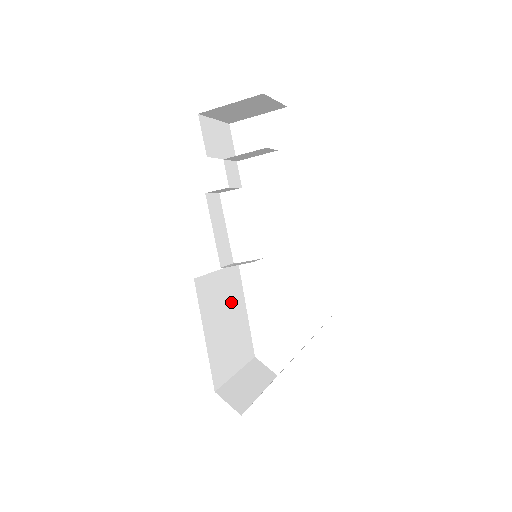
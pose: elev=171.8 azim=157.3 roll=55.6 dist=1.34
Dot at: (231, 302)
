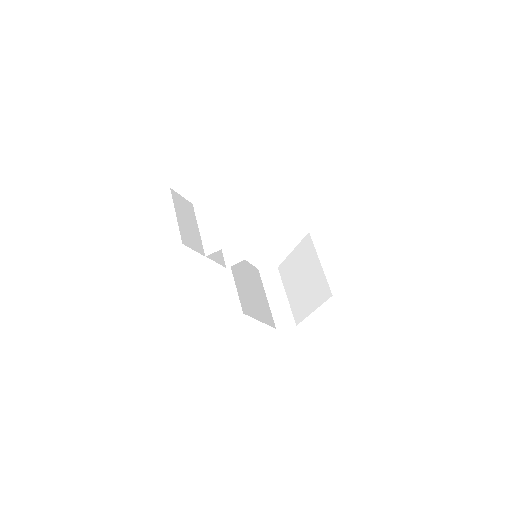
Dot at: (243, 275)
